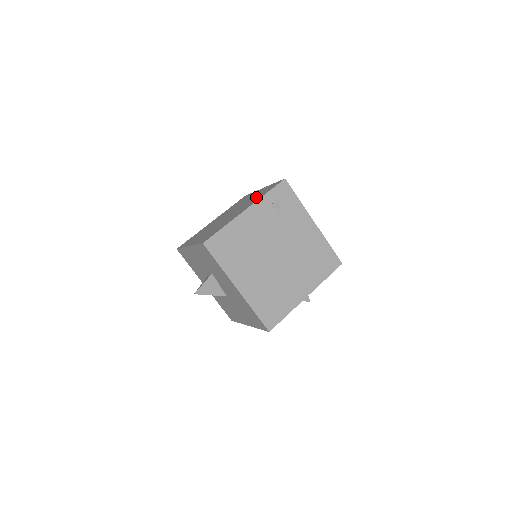
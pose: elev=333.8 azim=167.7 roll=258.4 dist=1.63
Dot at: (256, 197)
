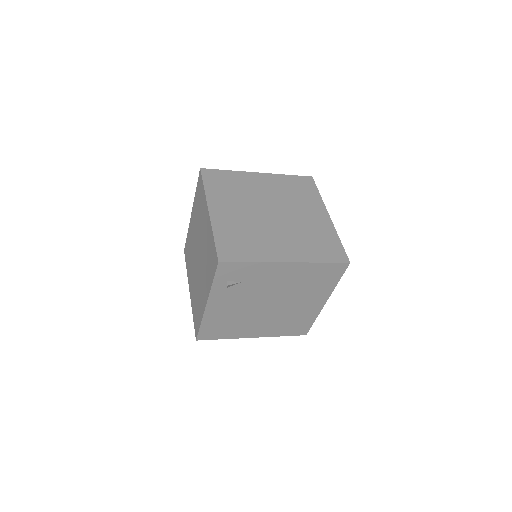
Dot at: (207, 263)
